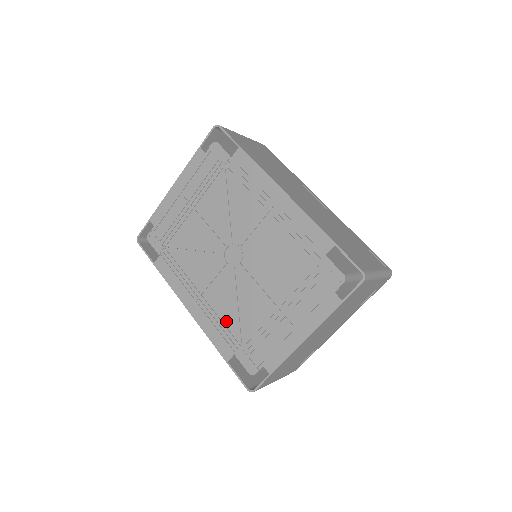
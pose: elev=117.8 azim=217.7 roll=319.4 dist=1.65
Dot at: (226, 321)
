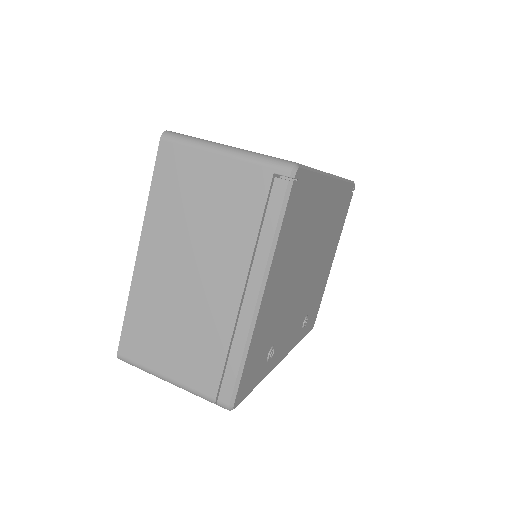
Dot at: occluded
